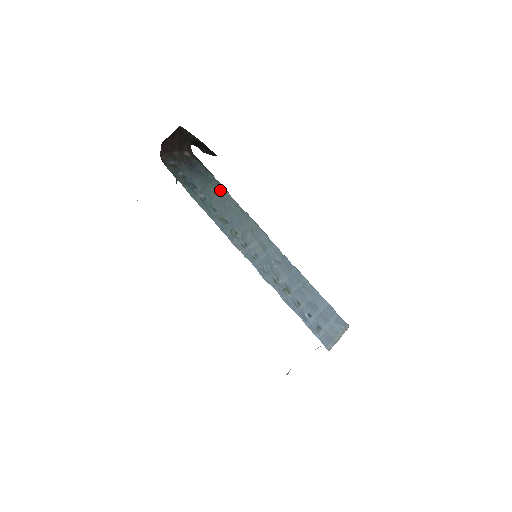
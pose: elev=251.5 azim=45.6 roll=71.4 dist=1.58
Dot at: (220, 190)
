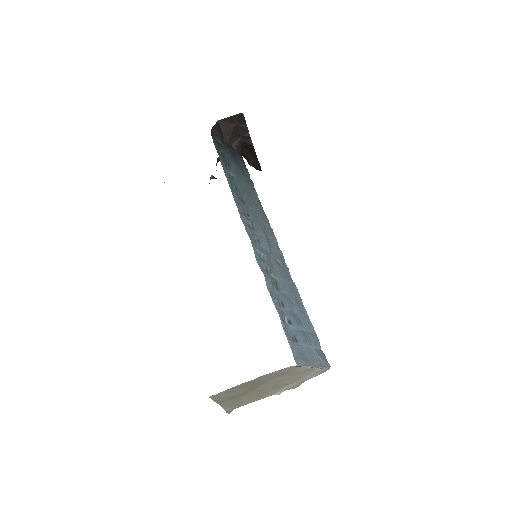
Dot at: (250, 185)
